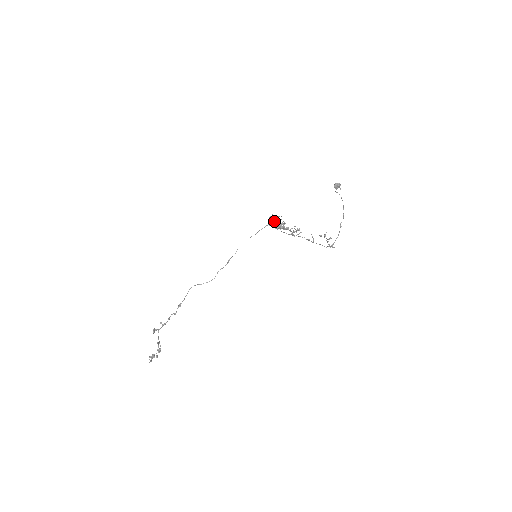
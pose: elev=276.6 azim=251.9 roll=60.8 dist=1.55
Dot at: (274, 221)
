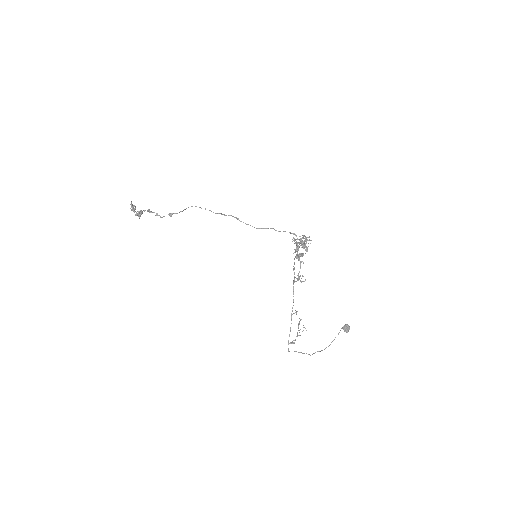
Dot at: (303, 236)
